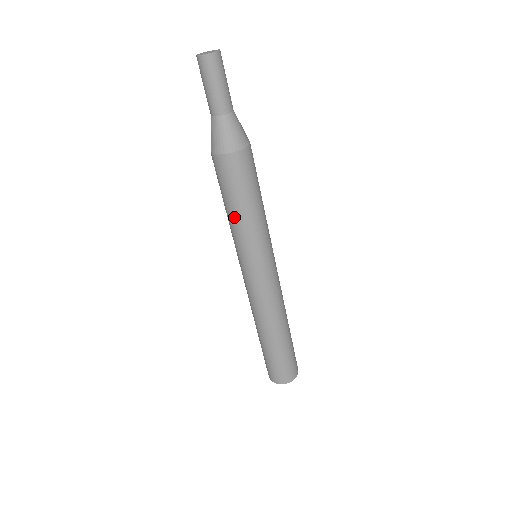
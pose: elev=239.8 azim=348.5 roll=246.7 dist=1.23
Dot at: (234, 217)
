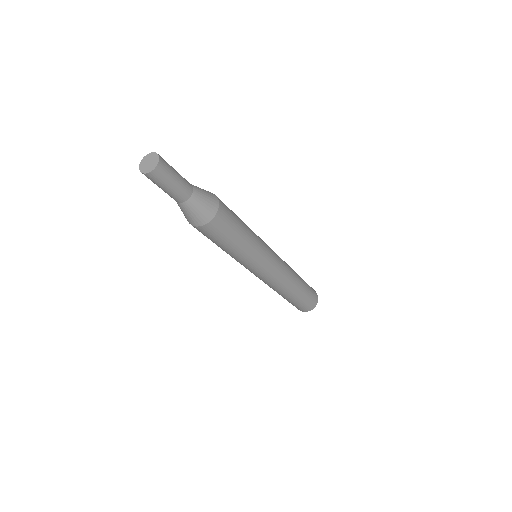
Dot at: occluded
